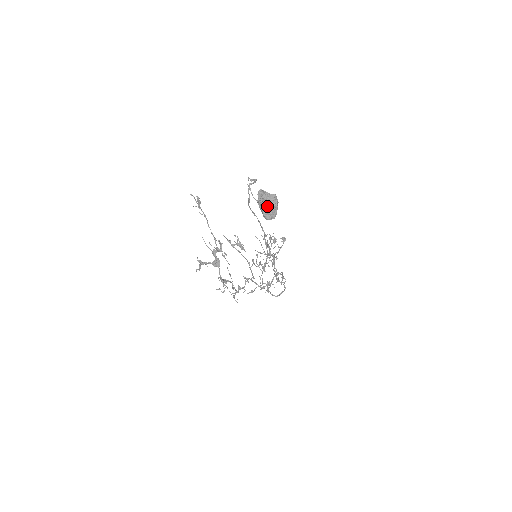
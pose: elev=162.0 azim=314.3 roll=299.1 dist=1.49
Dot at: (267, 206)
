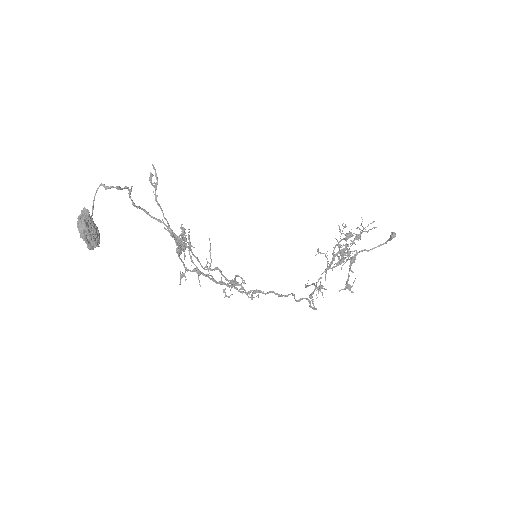
Dot at: occluded
